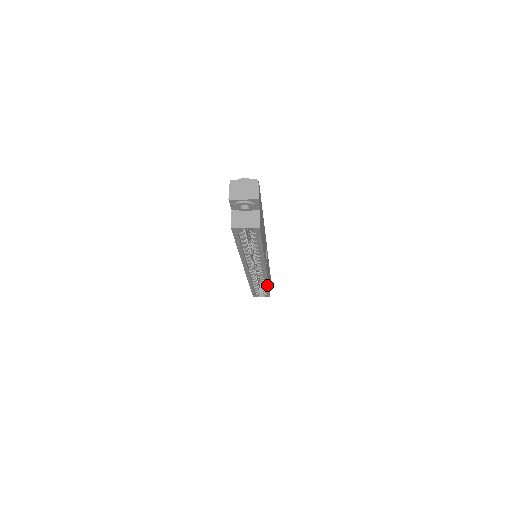
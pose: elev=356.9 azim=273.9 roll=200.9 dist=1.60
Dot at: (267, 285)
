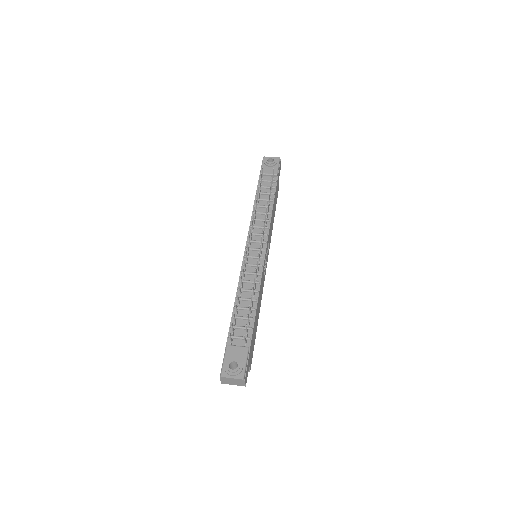
Dot at: occluded
